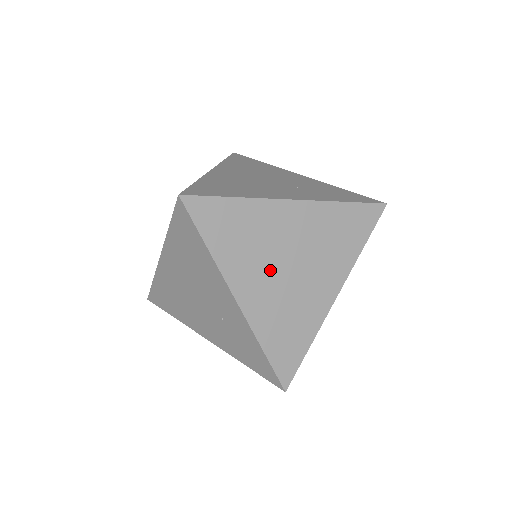
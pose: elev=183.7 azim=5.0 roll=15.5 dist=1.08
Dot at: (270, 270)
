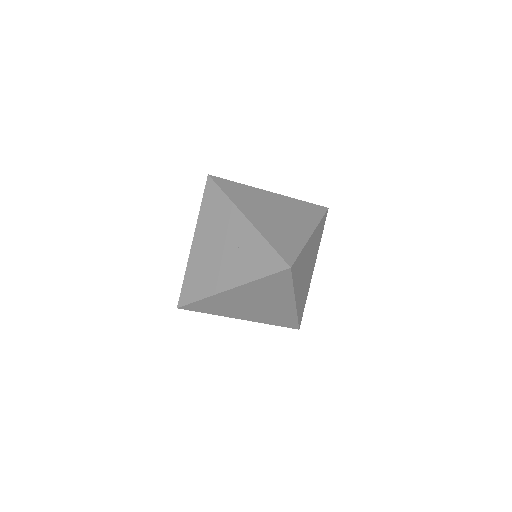
Dot at: (265, 212)
